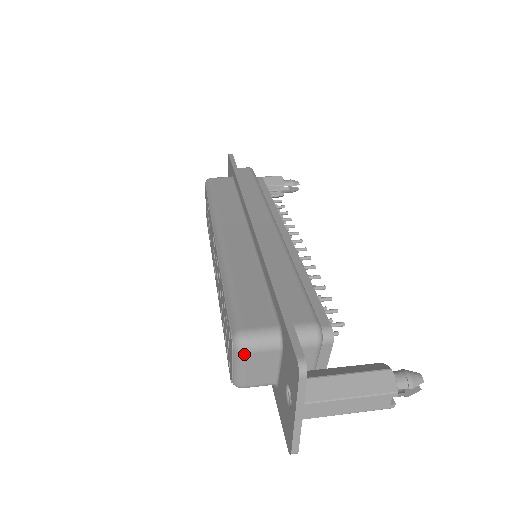
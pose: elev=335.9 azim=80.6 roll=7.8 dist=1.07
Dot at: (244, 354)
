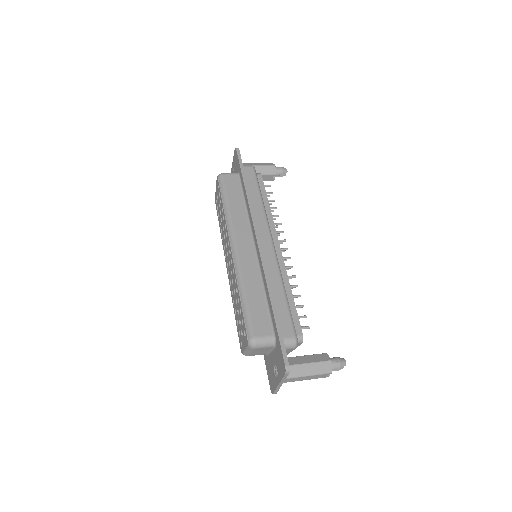
Dot at: (254, 349)
